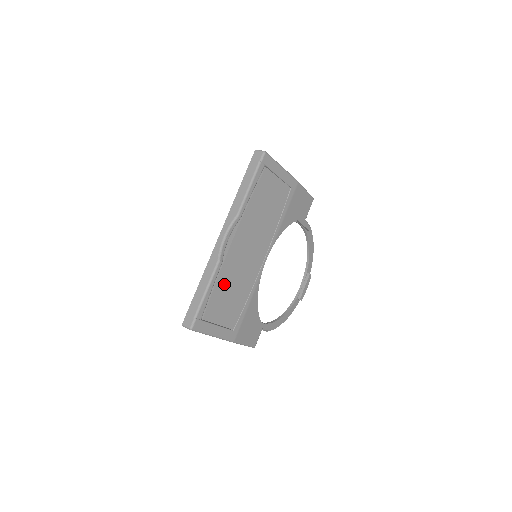
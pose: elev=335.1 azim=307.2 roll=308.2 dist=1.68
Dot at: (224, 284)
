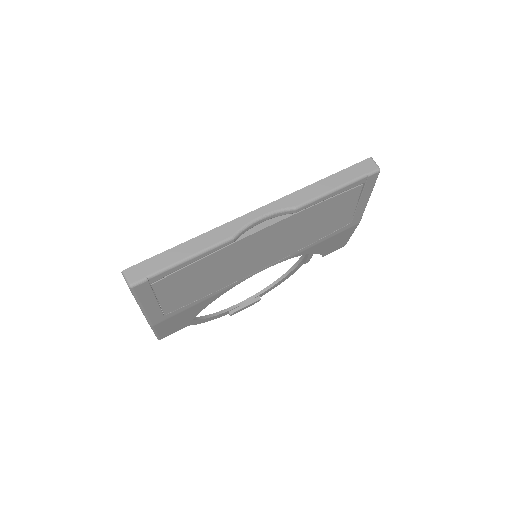
Dot at: (209, 264)
